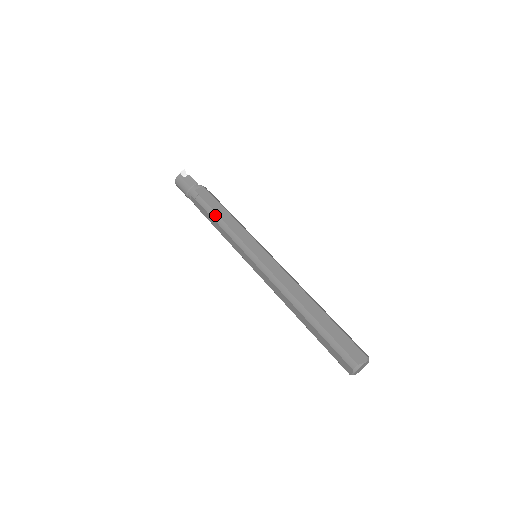
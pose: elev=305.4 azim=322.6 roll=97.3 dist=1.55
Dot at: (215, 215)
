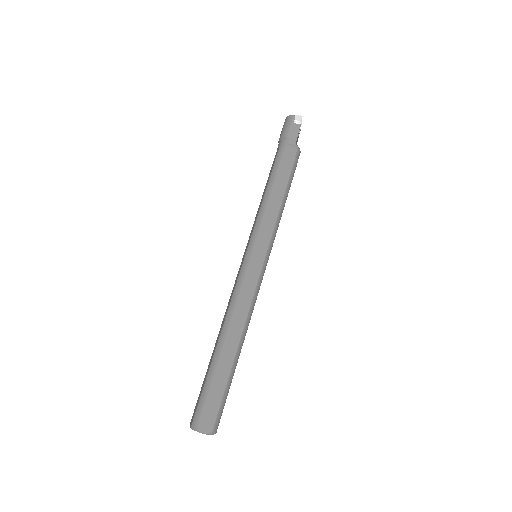
Dot at: (271, 186)
